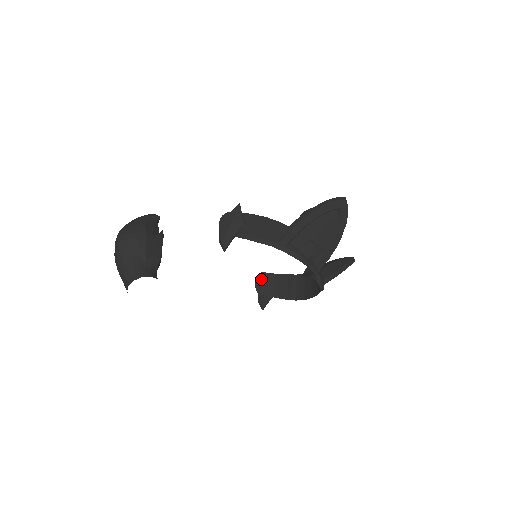
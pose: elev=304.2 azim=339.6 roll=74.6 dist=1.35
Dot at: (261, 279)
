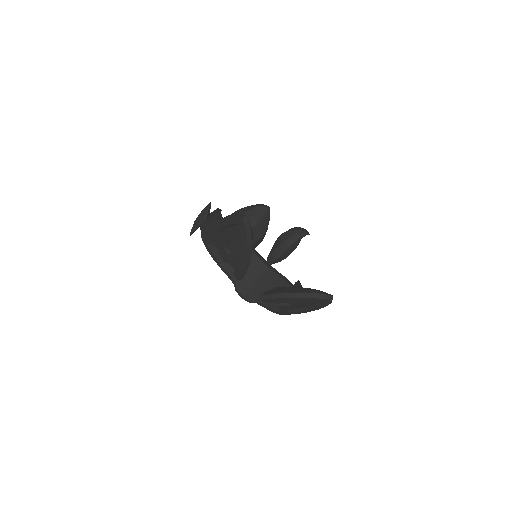
Dot at: (295, 286)
